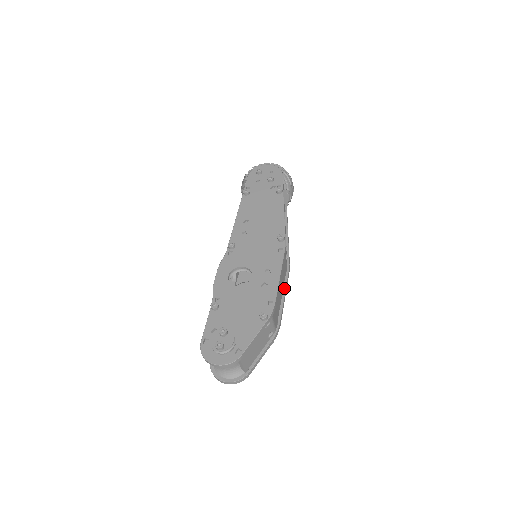
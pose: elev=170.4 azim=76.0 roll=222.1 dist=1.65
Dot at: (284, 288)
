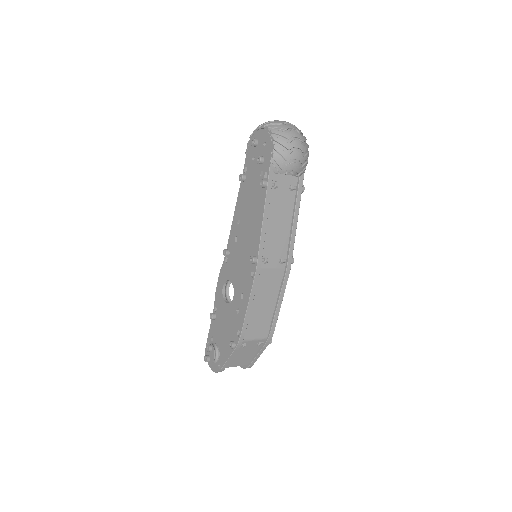
Dot at: (278, 295)
